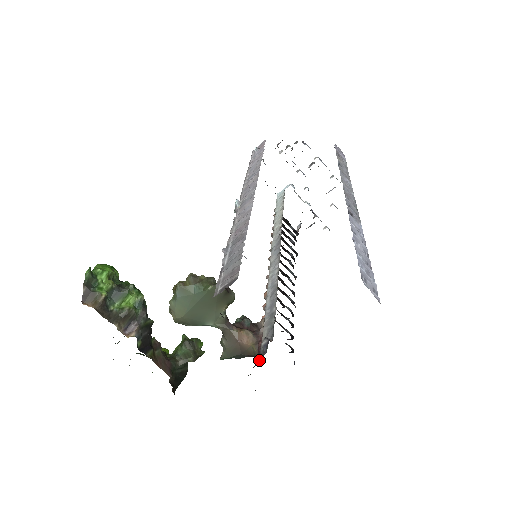
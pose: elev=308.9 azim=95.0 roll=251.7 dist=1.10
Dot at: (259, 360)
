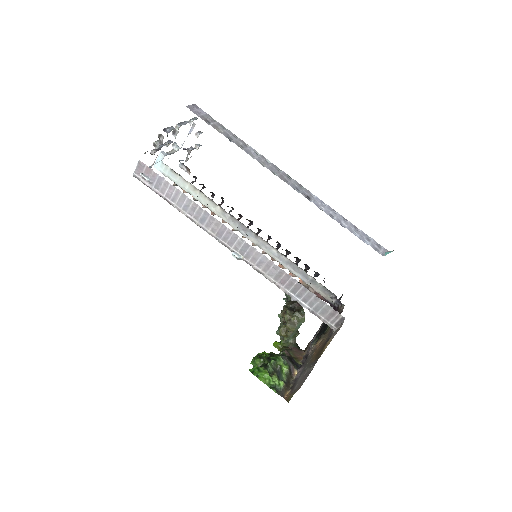
Dot at: (336, 307)
